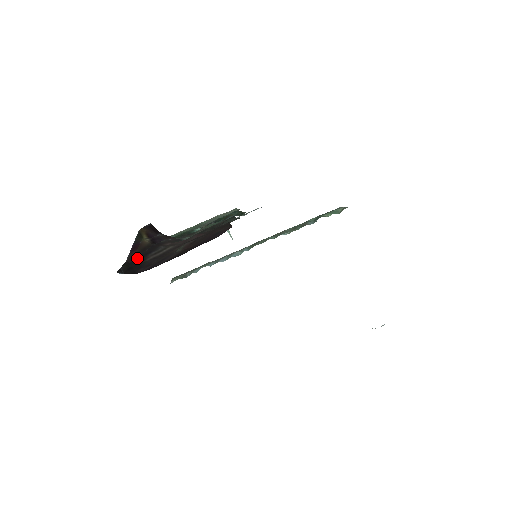
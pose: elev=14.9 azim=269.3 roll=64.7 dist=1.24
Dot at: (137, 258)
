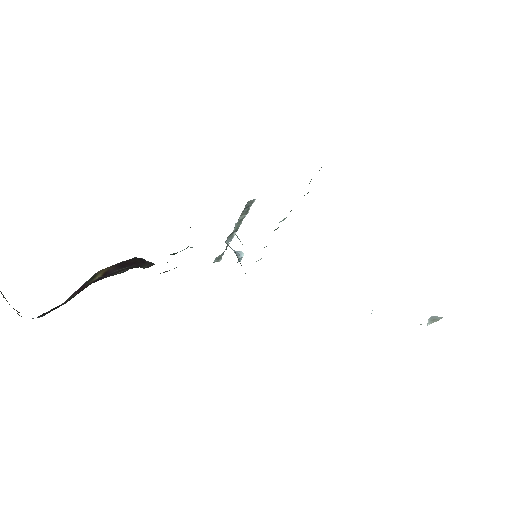
Dot at: (70, 299)
